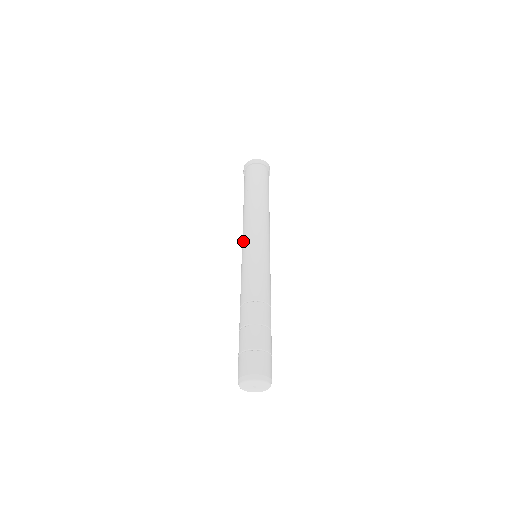
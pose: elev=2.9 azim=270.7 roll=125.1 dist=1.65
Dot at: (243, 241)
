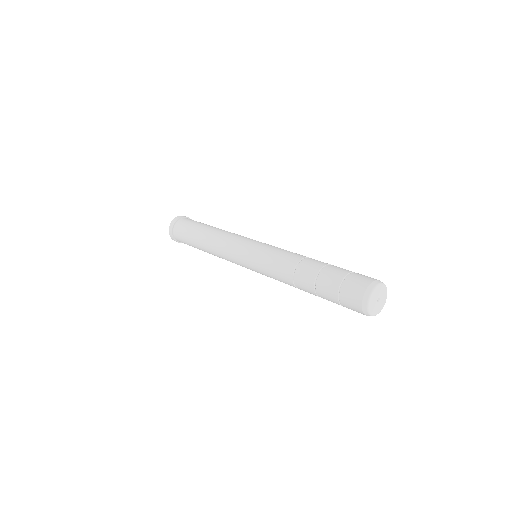
Dot at: (236, 249)
